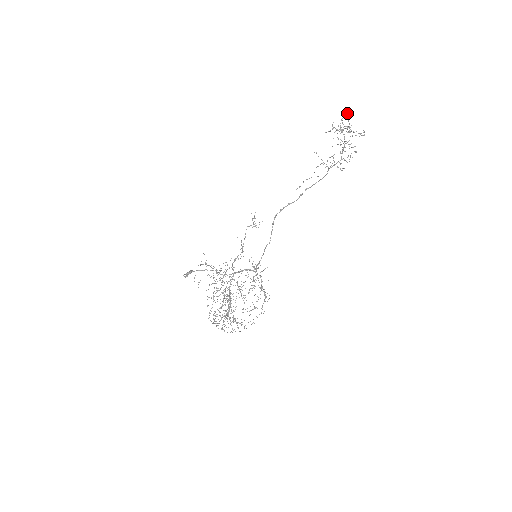
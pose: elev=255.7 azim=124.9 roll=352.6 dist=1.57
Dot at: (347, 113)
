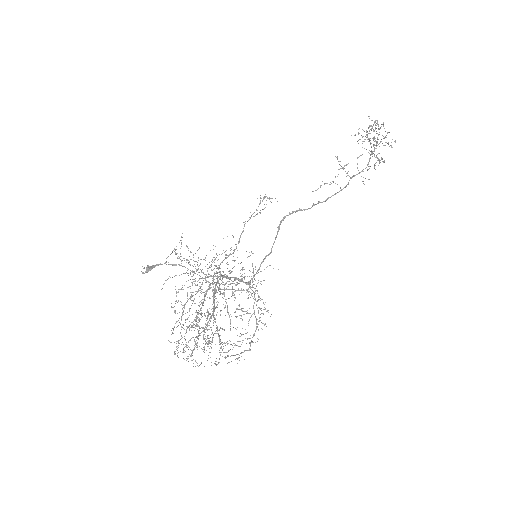
Dot at: (374, 123)
